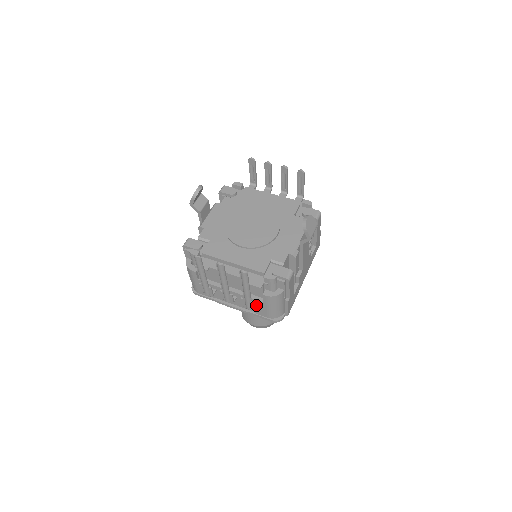
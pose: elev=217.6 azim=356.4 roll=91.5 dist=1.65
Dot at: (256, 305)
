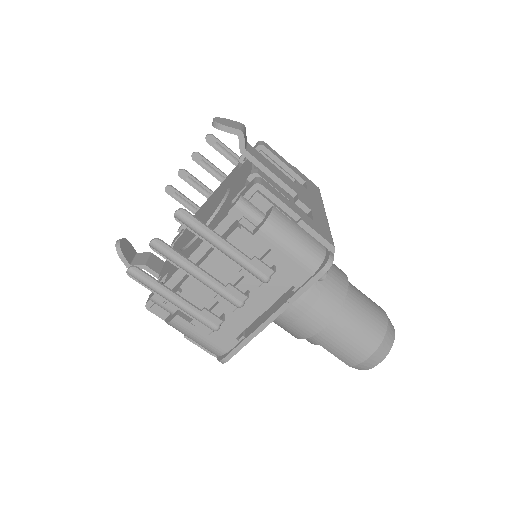
Dot at: (272, 267)
